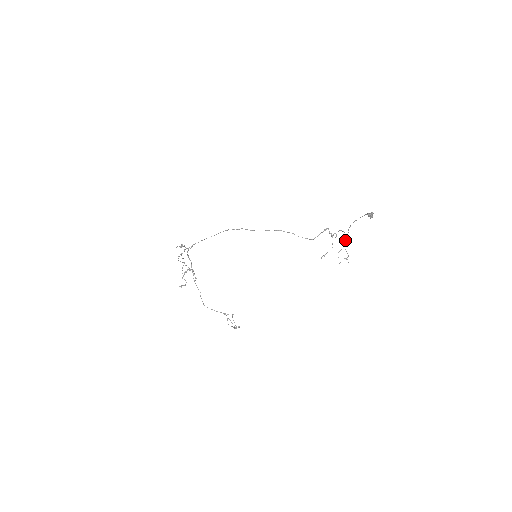
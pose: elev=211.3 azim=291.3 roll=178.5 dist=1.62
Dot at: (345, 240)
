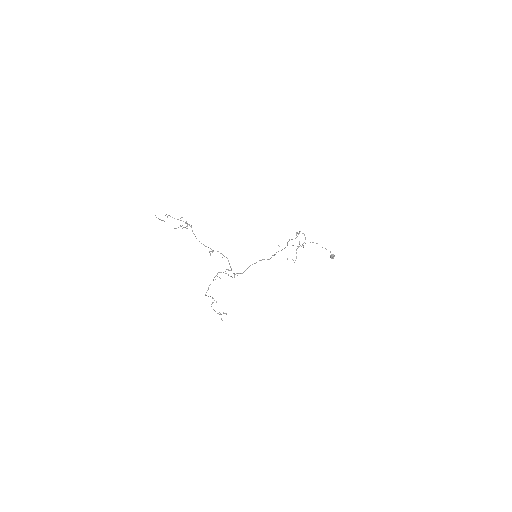
Dot at: occluded
